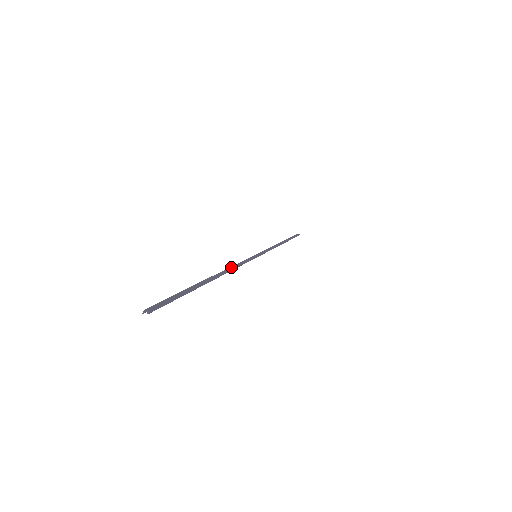
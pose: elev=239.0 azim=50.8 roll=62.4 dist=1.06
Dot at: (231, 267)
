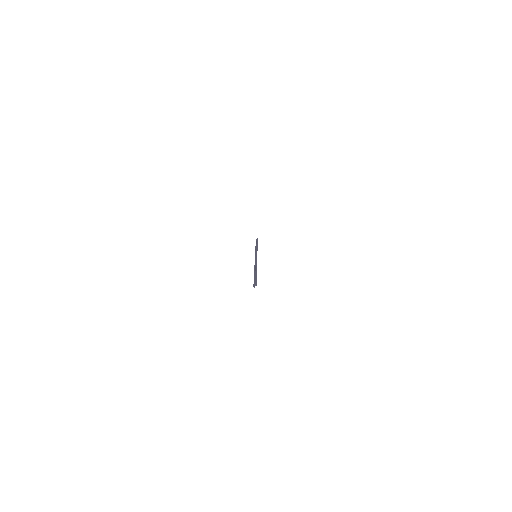
Dot at: (255, 264)
